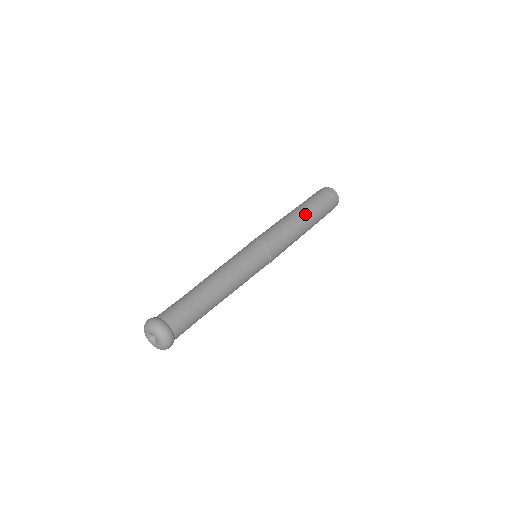
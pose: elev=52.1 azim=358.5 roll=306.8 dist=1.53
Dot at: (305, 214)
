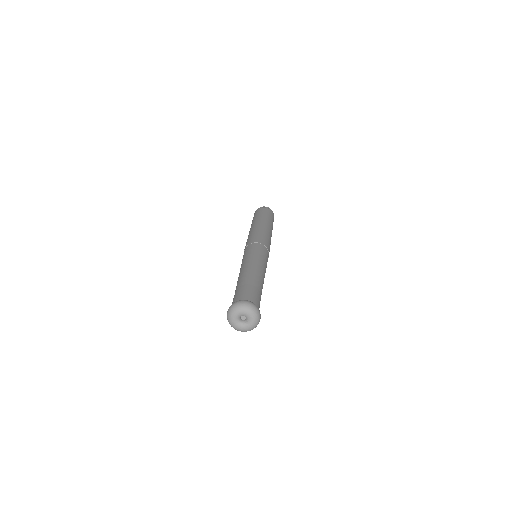
Dot at: (257, 222)
